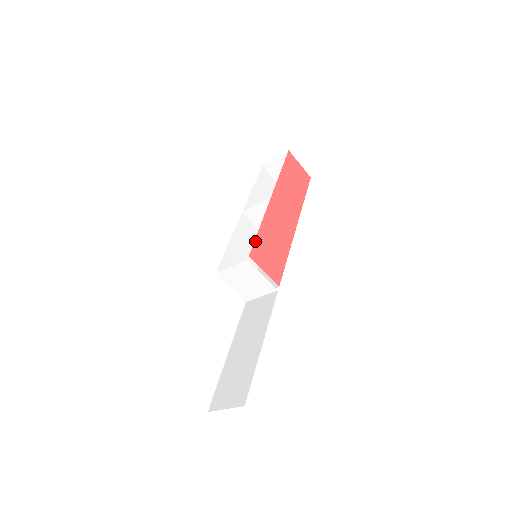
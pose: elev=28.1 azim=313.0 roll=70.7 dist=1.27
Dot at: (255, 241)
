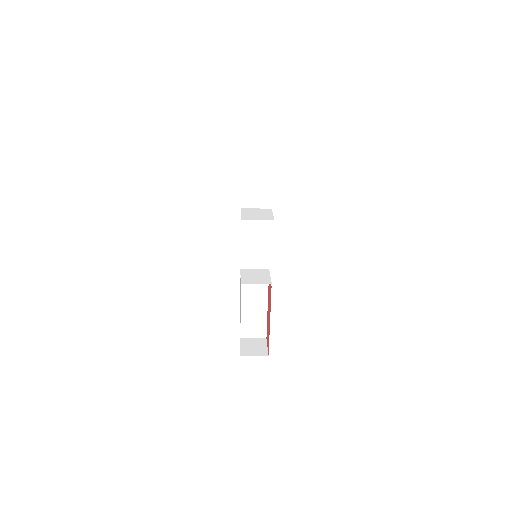
Dot at: occluded
